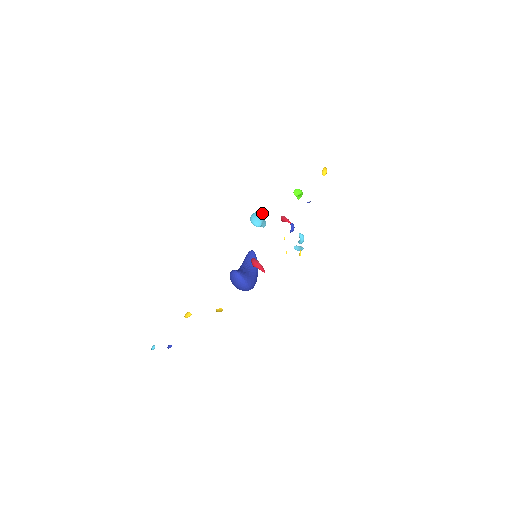
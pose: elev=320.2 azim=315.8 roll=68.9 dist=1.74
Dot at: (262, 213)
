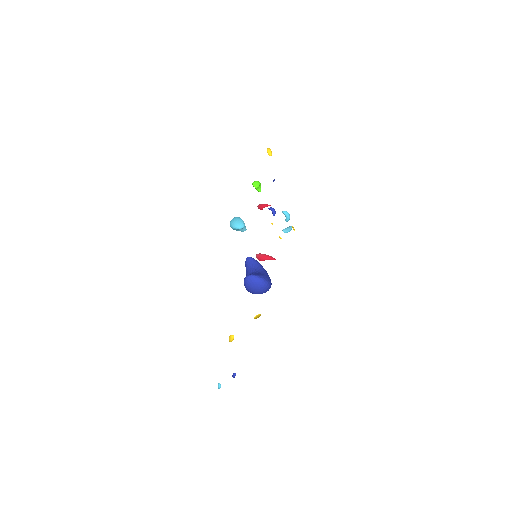
Dot at: occluded
